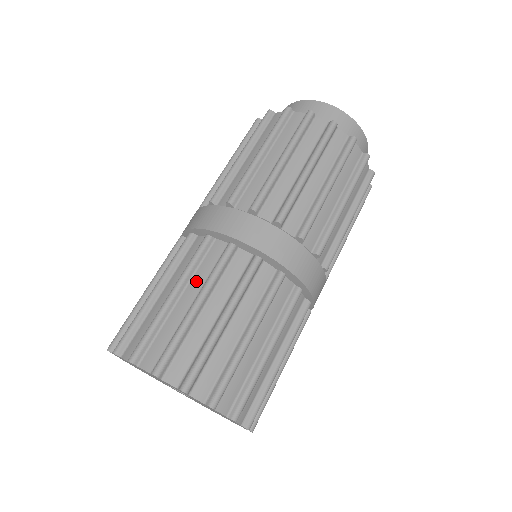
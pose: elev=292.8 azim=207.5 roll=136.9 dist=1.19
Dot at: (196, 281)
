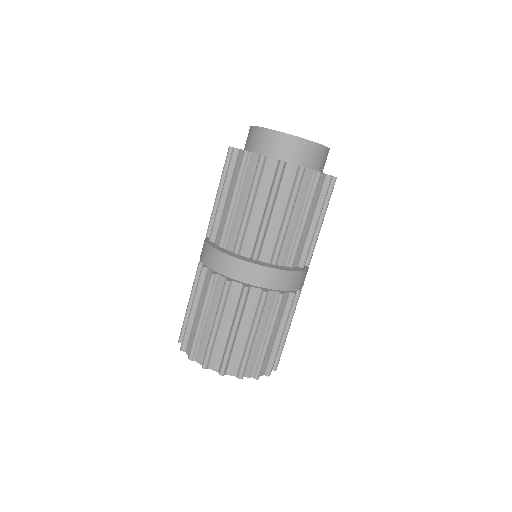
Dot at: (264, 321)
